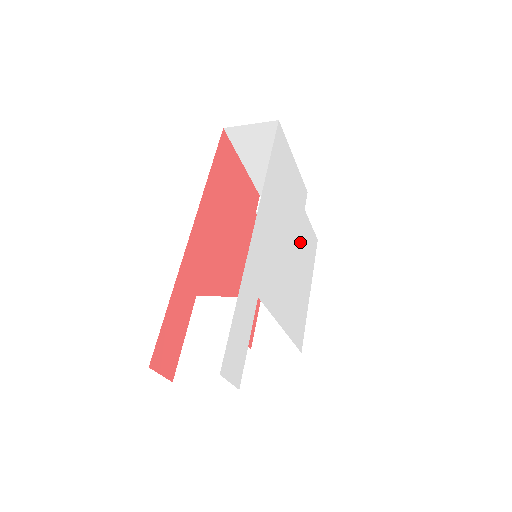
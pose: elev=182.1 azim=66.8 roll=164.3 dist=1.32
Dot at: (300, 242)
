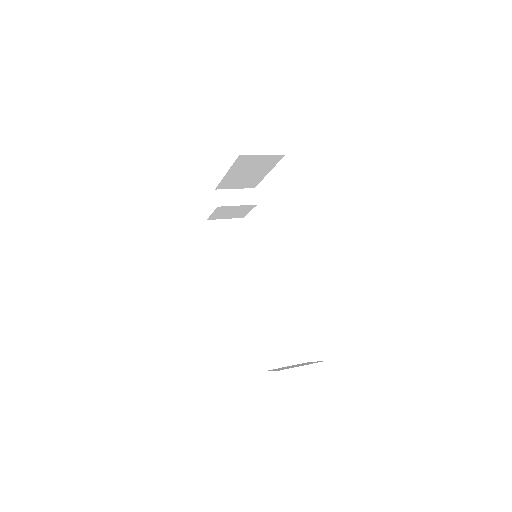
Dot at: occluded
